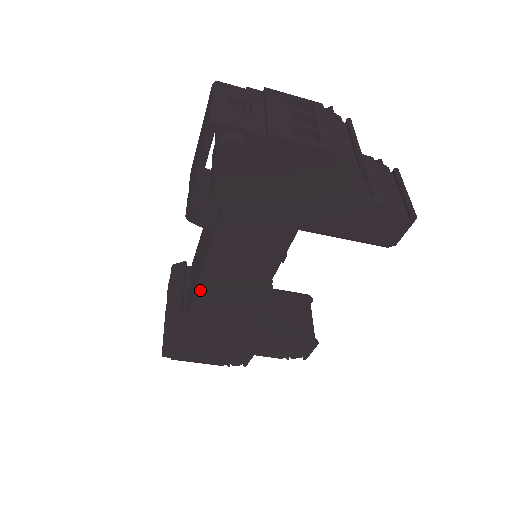
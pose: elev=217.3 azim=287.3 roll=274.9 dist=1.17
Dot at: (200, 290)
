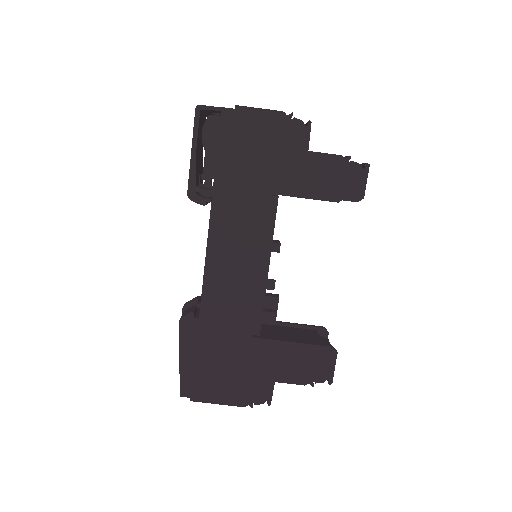
Dot at: (207, 281)
